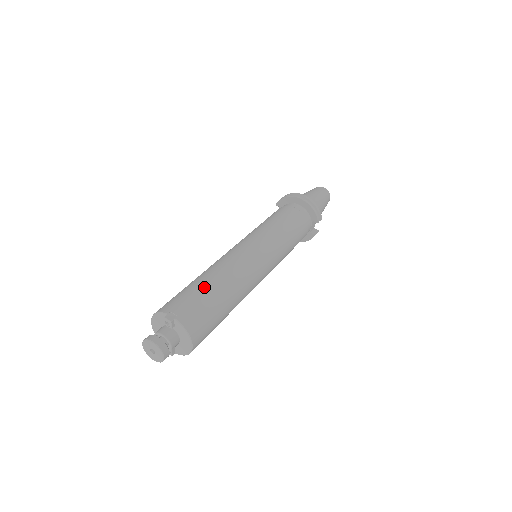
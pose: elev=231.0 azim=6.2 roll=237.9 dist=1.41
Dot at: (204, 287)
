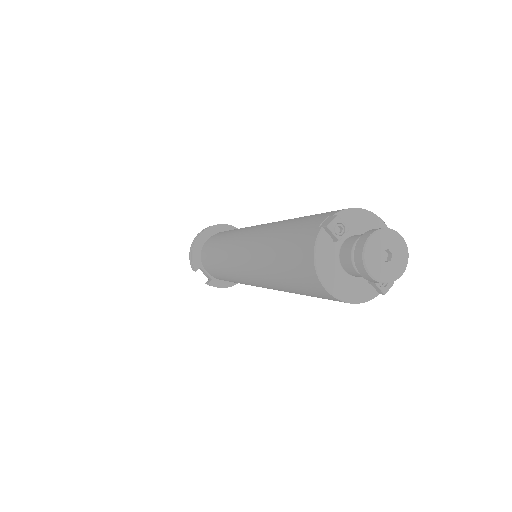
Dot at: (287, 226)
